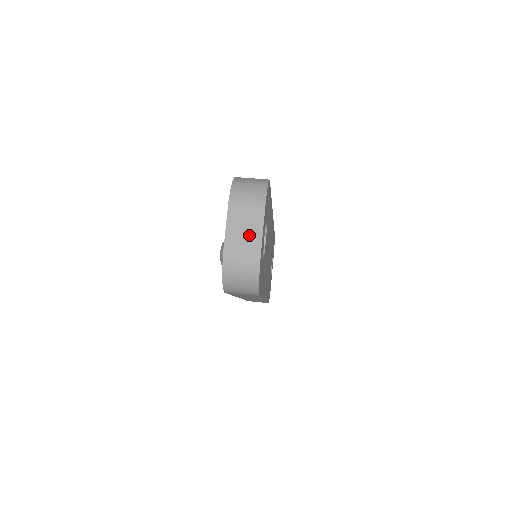
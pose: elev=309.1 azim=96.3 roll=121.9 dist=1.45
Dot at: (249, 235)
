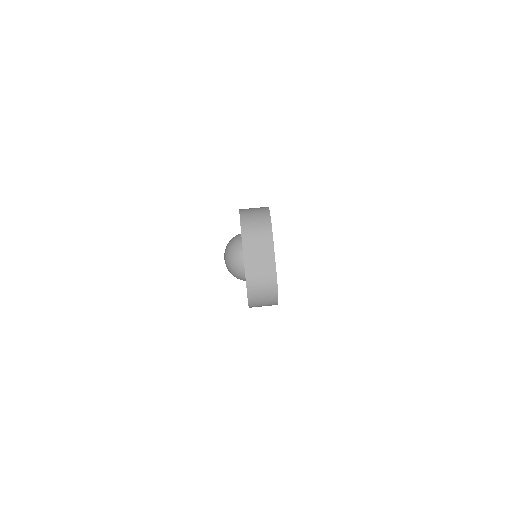
Dot at: (264, 262)
